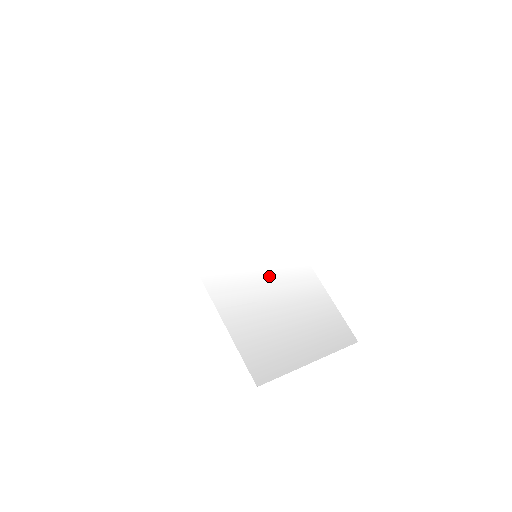
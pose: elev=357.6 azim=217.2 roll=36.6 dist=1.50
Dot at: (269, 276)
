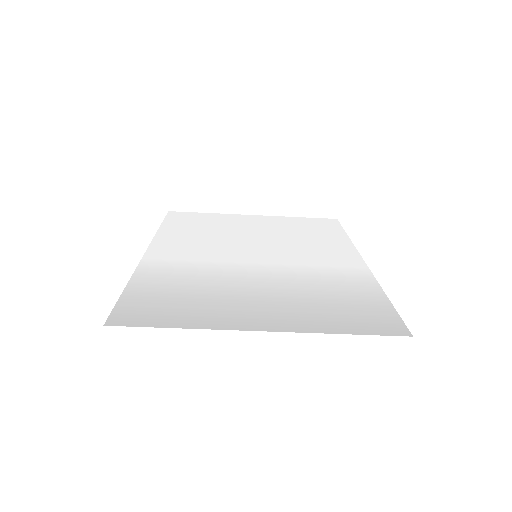
Dot at: (260, 268)
